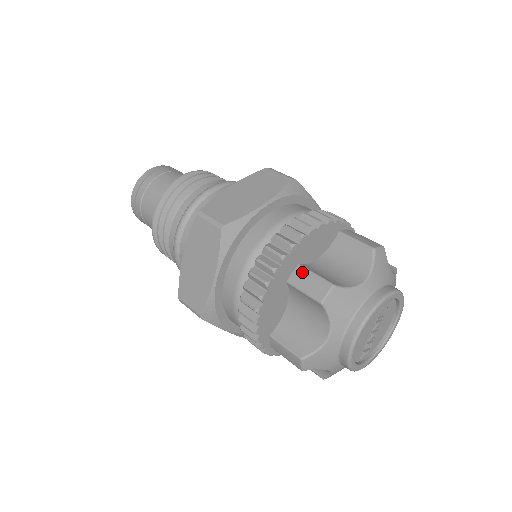
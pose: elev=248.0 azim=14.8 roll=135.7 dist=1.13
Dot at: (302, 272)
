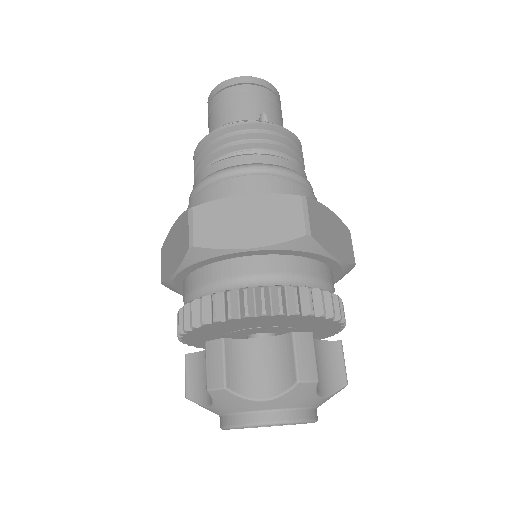
Dot at: (218, 348)
